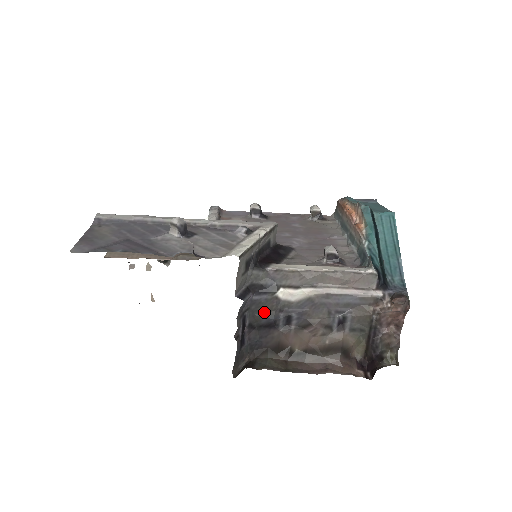
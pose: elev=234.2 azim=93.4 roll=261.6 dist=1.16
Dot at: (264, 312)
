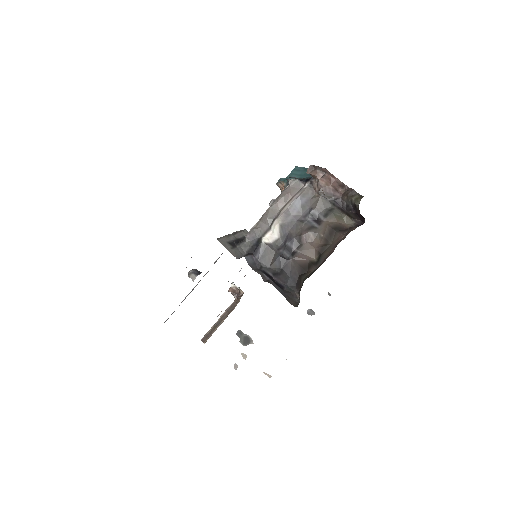
Dot at: (272, 259)
